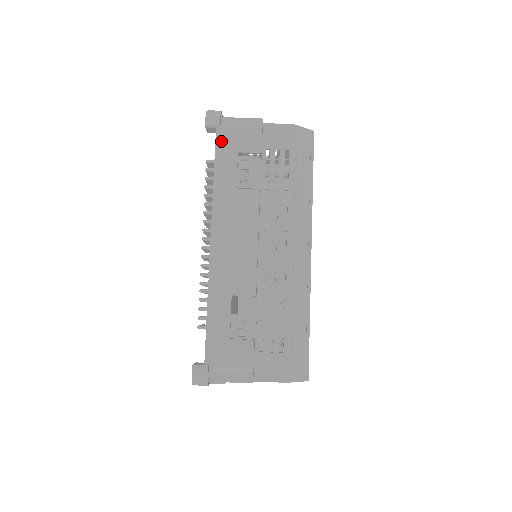
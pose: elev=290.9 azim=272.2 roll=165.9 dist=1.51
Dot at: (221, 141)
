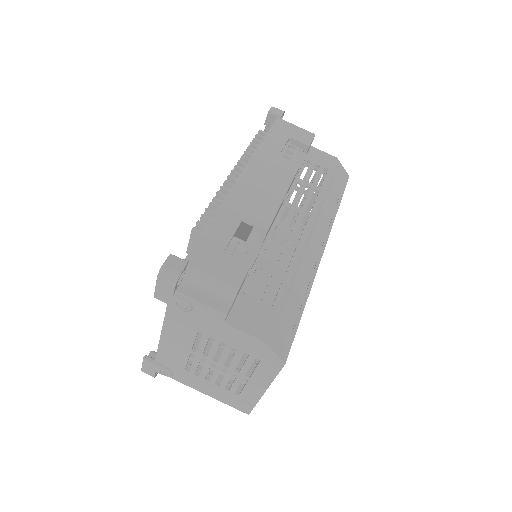
Dot at: (278, 125)
